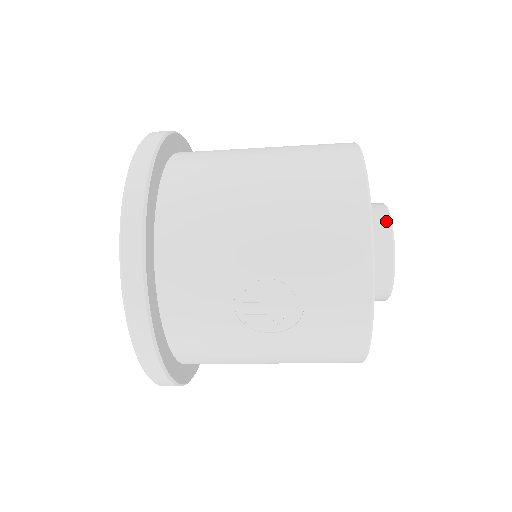
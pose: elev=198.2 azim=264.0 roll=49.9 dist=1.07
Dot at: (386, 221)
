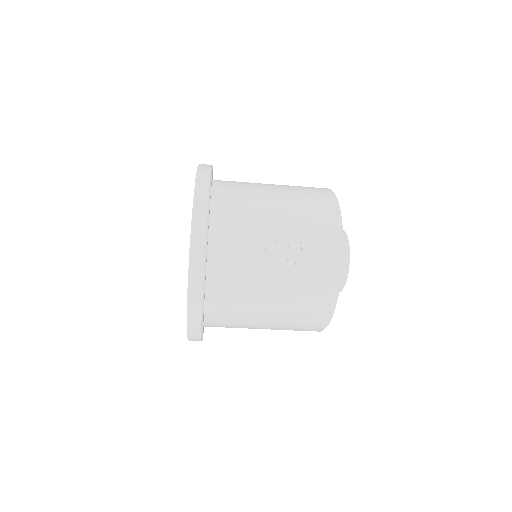
Dot at: (343, 232)
